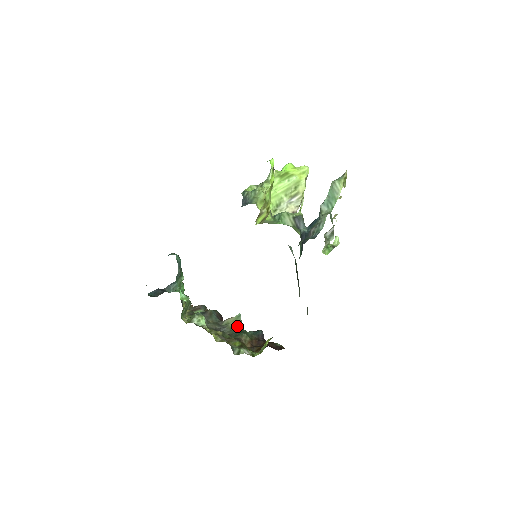
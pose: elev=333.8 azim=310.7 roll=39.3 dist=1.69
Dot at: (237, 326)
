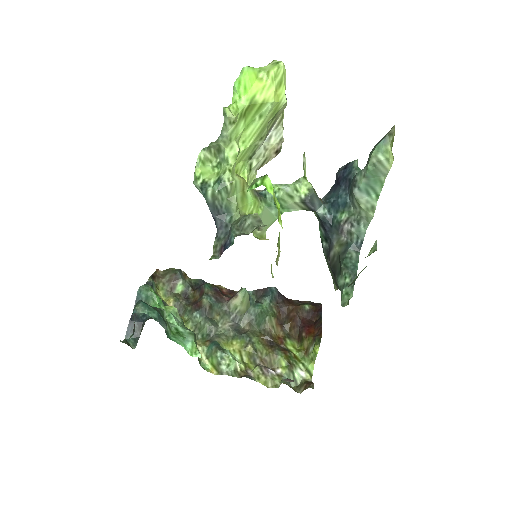
Dot at: (249, 304)
